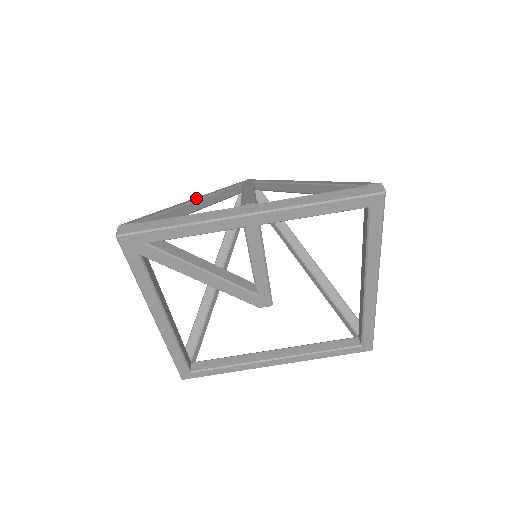
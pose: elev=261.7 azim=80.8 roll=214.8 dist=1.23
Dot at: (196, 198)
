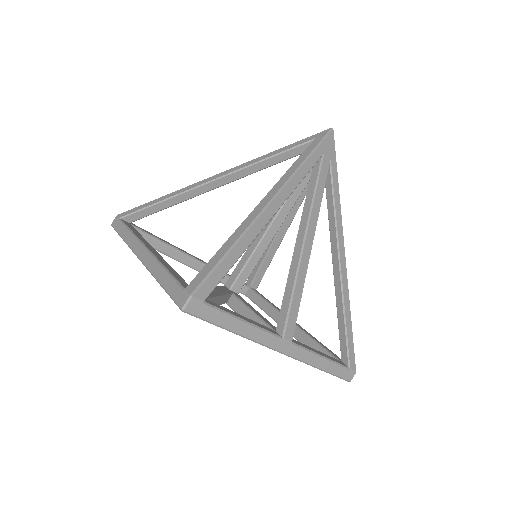
Dot at: (273, 208)
